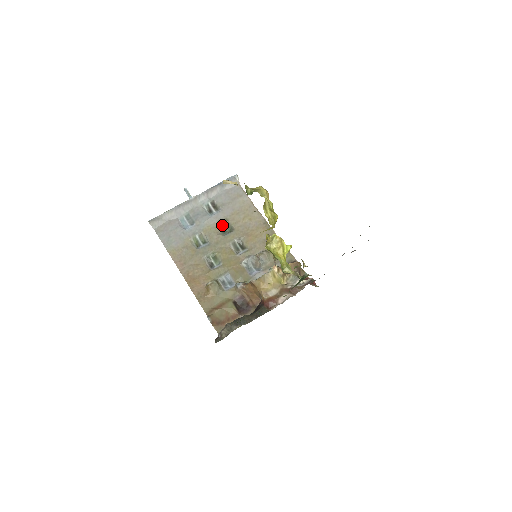
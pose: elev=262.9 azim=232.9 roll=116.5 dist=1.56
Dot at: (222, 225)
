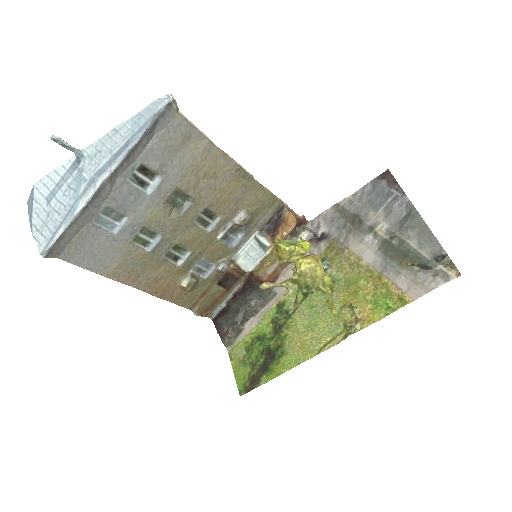
Dot at: (172, 199)
